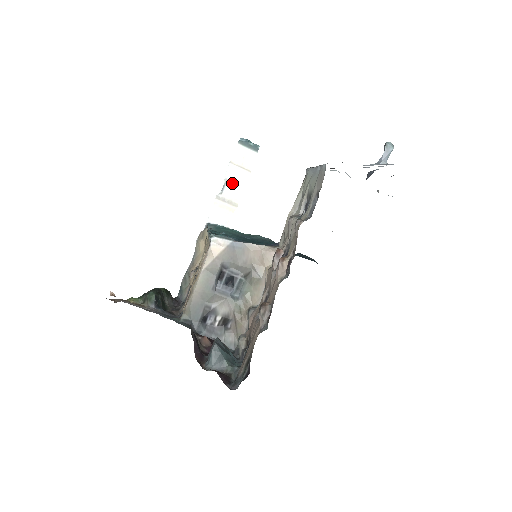
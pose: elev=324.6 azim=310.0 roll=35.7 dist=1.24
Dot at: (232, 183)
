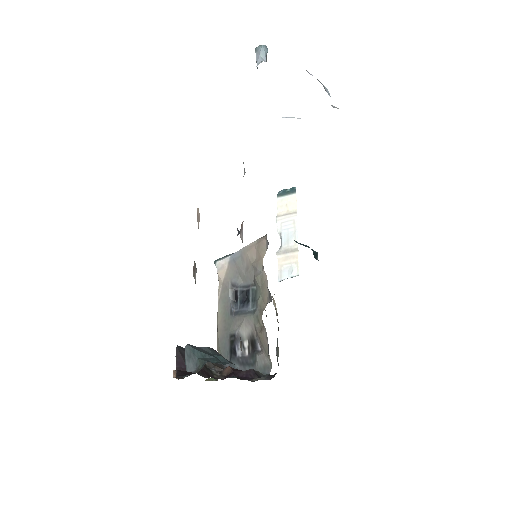
Dot at: (286, 233)
